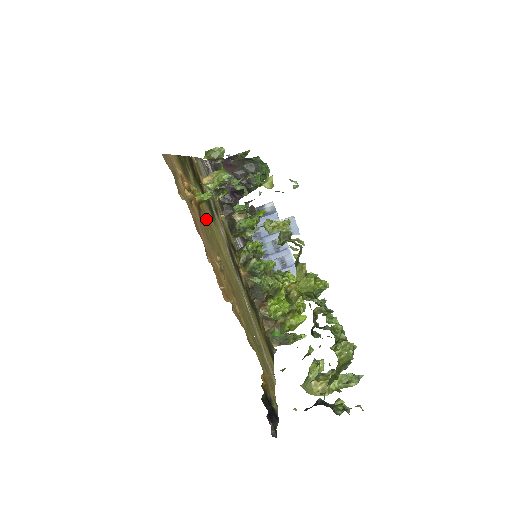
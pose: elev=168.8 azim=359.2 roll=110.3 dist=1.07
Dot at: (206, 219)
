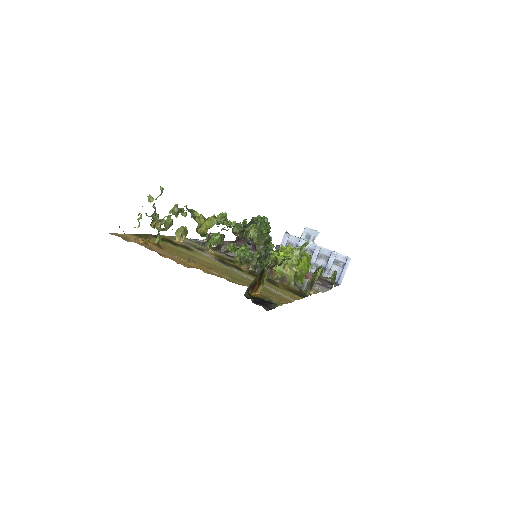
Dot at: (173, 249)
